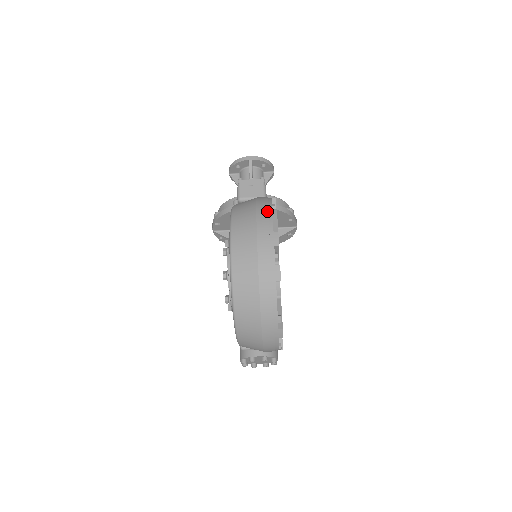
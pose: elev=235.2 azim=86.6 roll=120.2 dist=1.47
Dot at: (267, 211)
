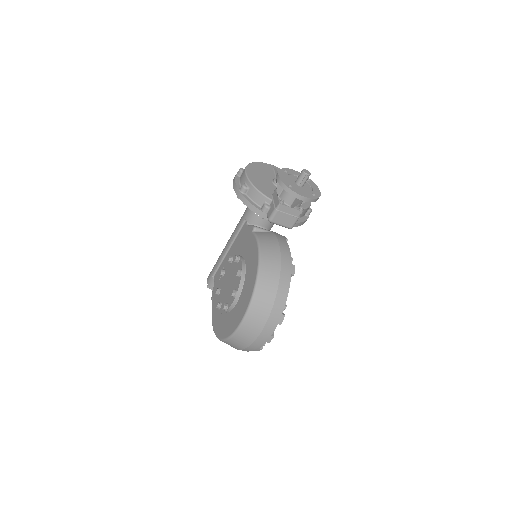
Dot at: (277, 317)
